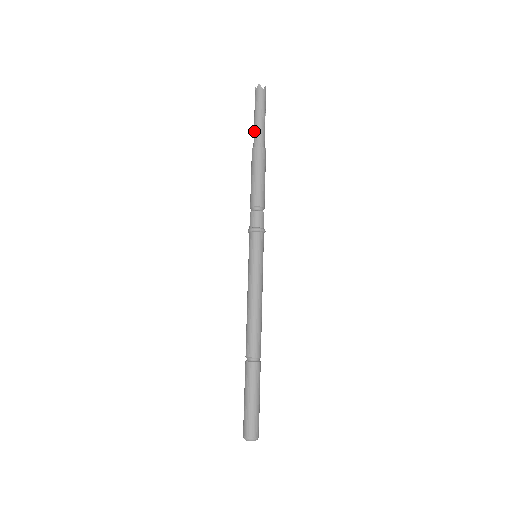
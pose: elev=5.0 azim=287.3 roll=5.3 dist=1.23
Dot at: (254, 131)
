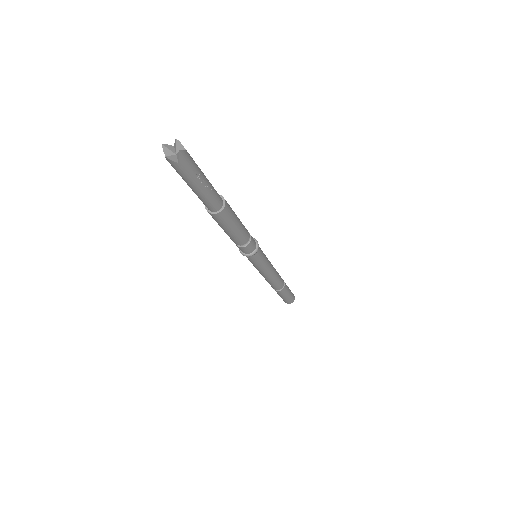
Dot at: occluded
